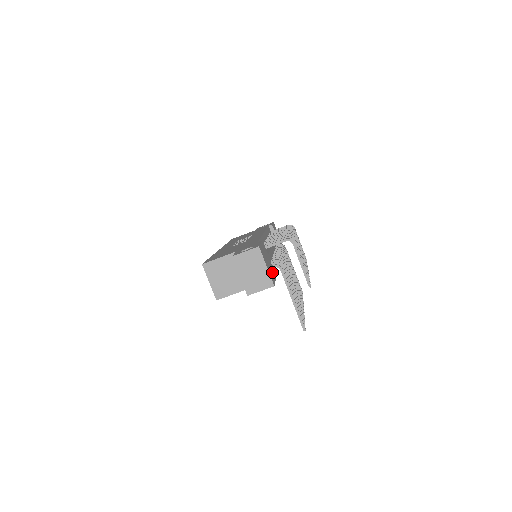
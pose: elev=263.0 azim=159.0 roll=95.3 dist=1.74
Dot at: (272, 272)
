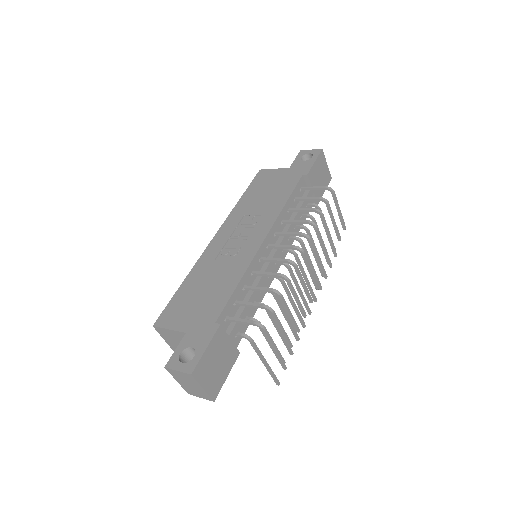
Dot at: (224, 367)
